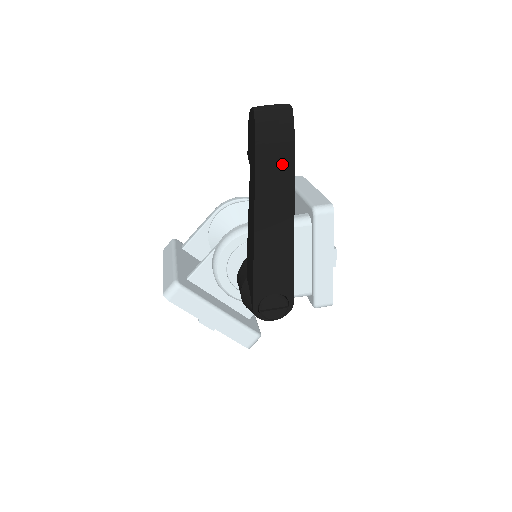
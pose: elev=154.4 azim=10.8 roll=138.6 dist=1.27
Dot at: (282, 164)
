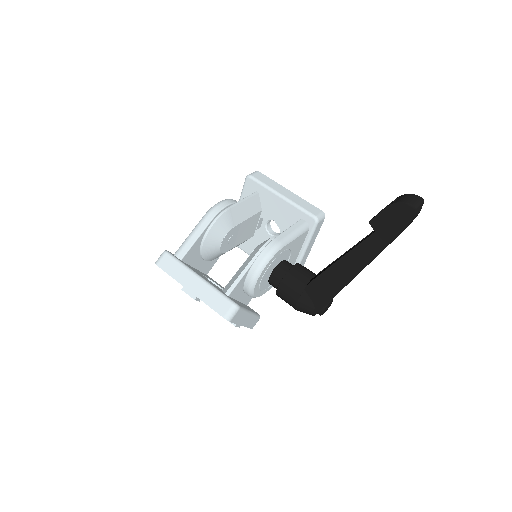
Dot at: occluded
